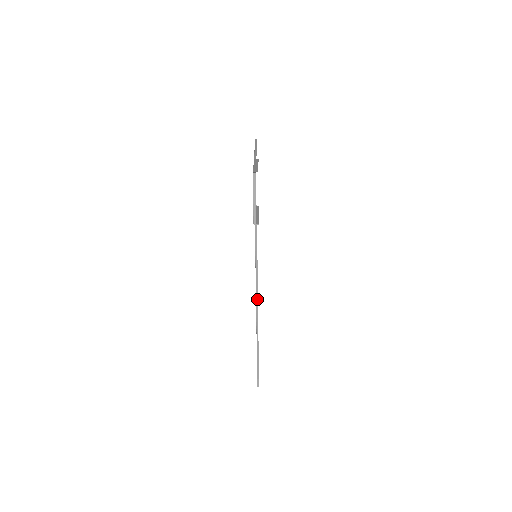
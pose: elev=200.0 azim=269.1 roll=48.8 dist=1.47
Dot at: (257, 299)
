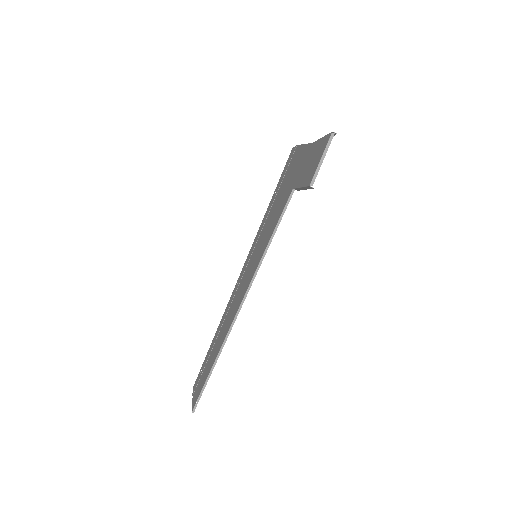
Dot at: (245, 298)
